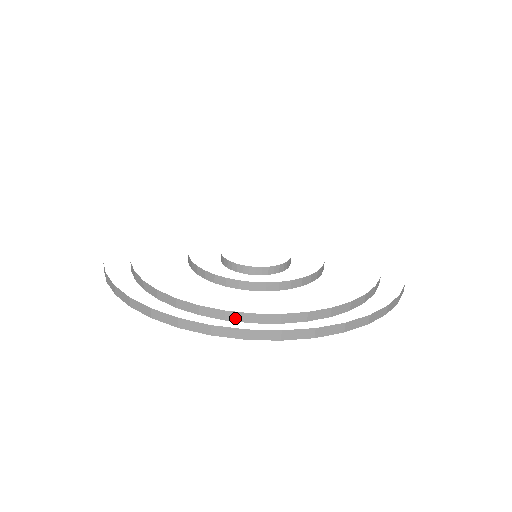
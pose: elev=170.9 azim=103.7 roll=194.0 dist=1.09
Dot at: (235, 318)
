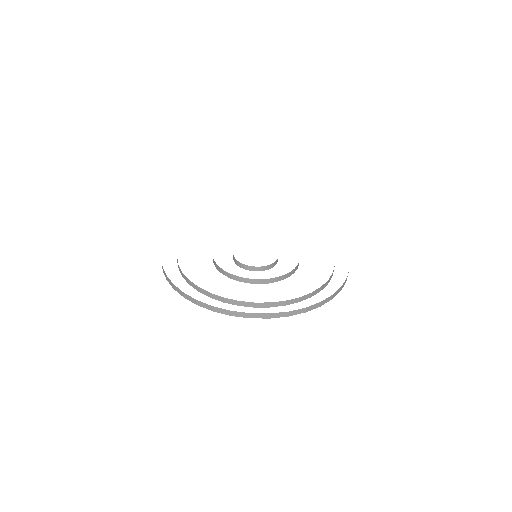
Dot at: (215, 298)
